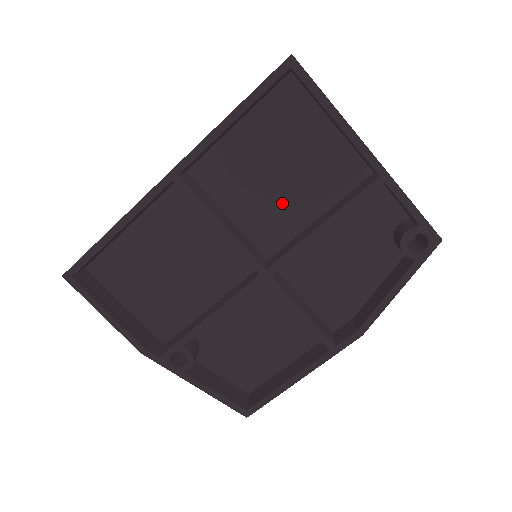
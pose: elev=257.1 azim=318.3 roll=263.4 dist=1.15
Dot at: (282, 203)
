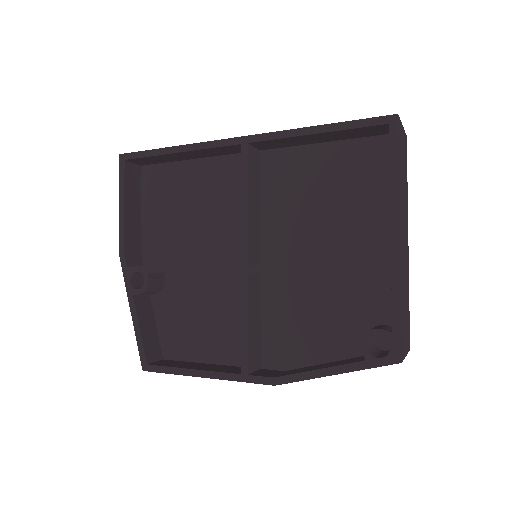
Dot at: (306, 230)
